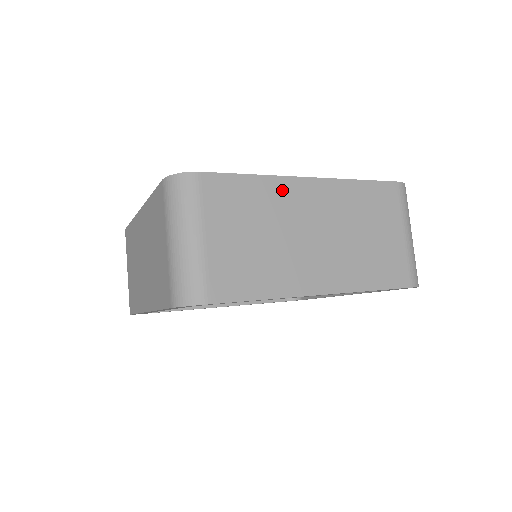
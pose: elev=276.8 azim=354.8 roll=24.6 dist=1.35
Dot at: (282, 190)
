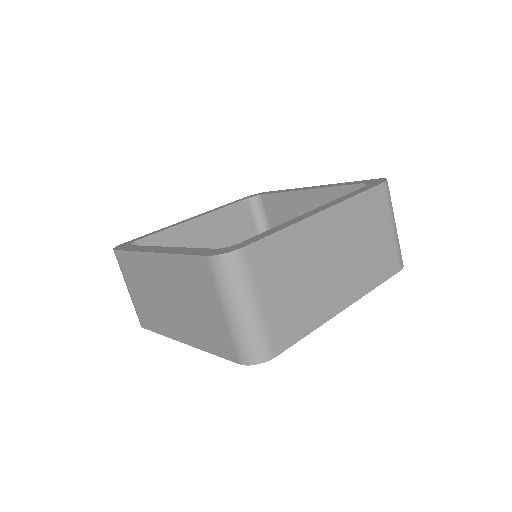
Dot at: (307, 232)
